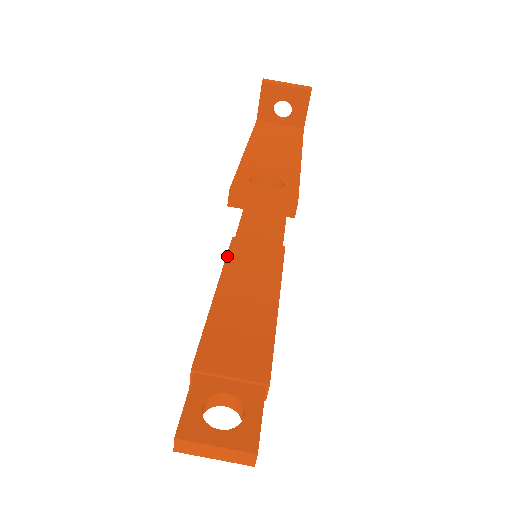
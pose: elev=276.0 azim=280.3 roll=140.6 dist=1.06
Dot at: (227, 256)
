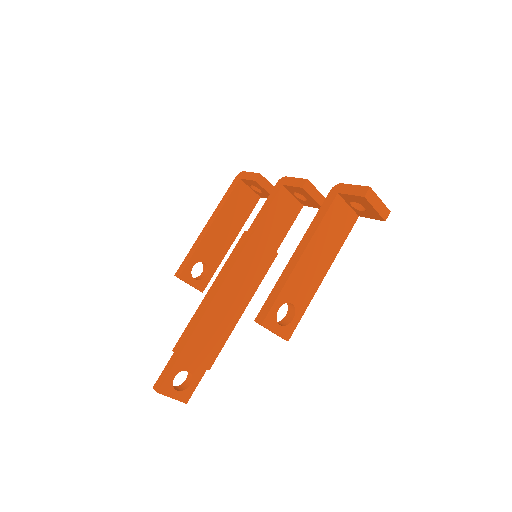
Dot at: (239, 258)
